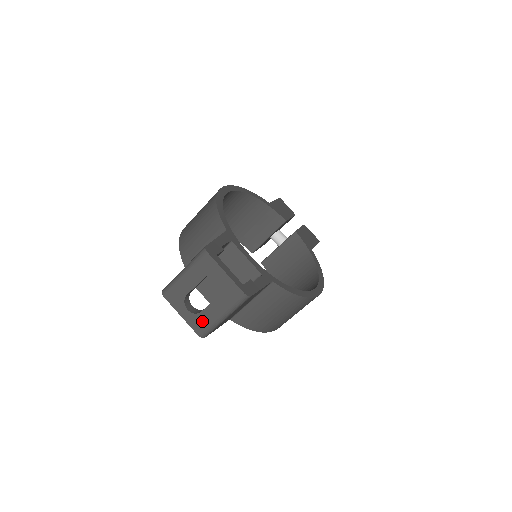
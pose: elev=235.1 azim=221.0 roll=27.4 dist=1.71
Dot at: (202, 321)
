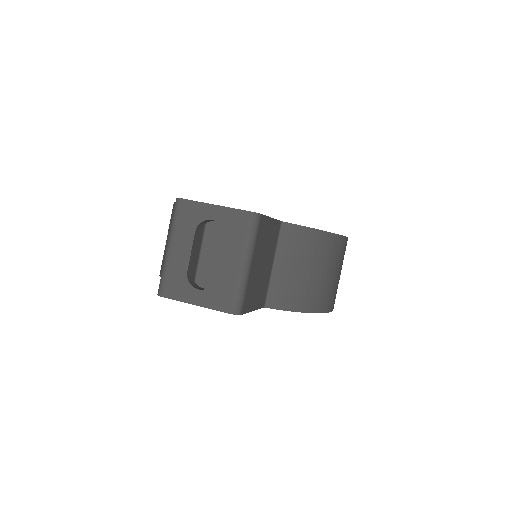
Dot at: (224, 290)
